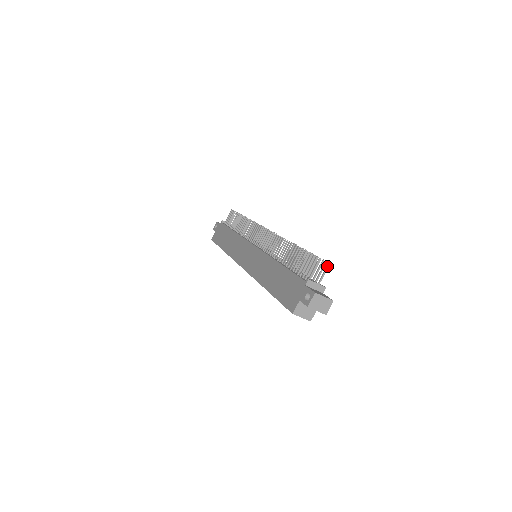
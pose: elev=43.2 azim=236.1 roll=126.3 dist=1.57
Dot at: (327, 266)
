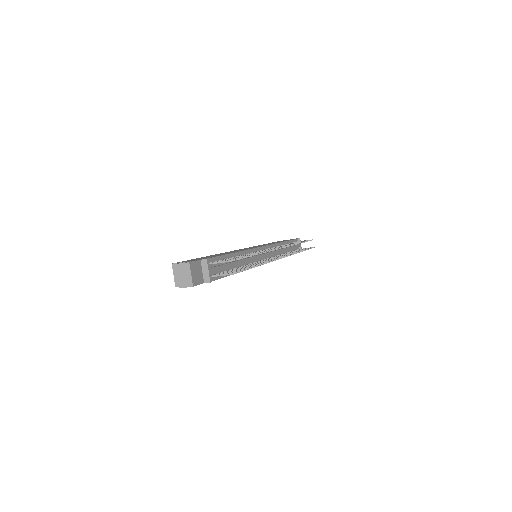
Dot at: (231, 273)
